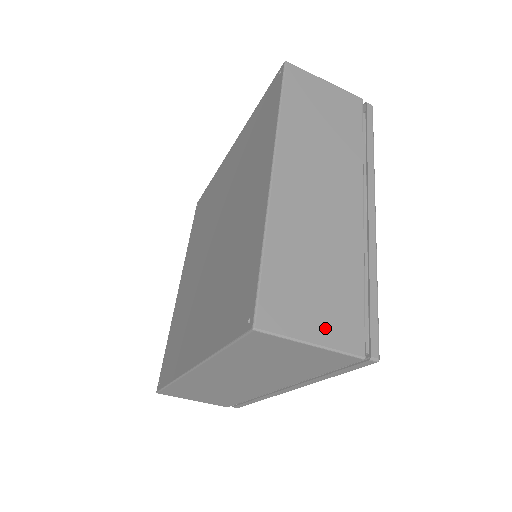
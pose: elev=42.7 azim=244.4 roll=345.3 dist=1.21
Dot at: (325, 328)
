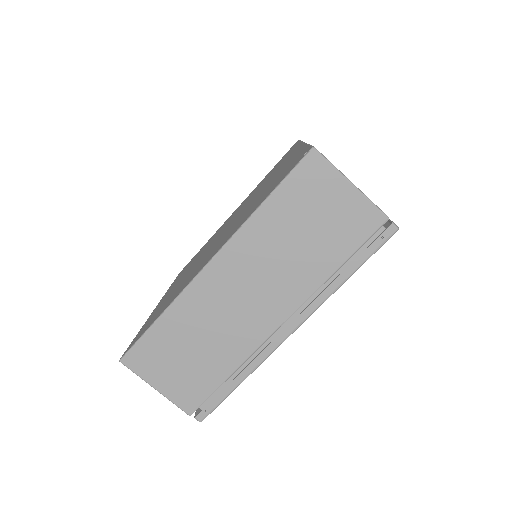
Dot at: occluded
